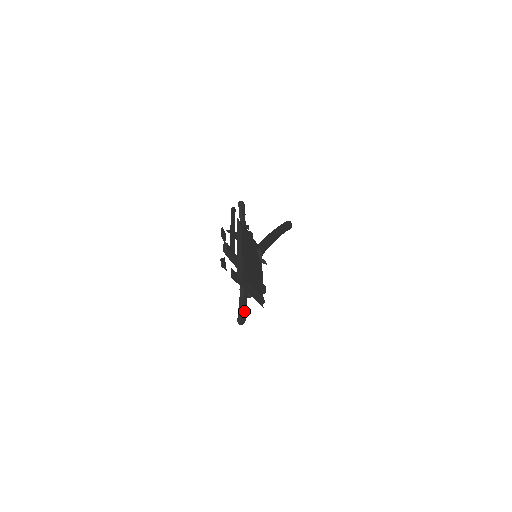
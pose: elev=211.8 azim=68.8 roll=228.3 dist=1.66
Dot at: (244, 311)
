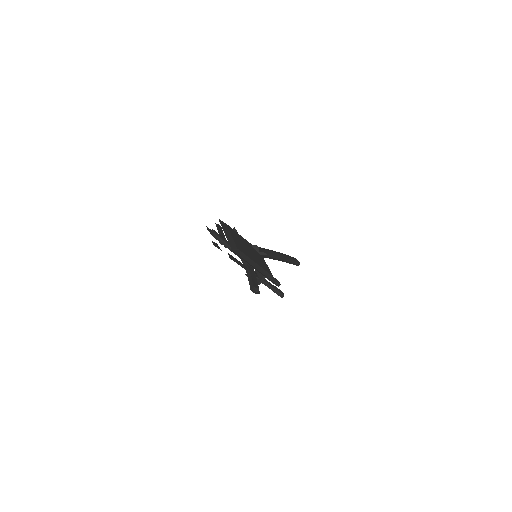
Dot at: (255, 283)
